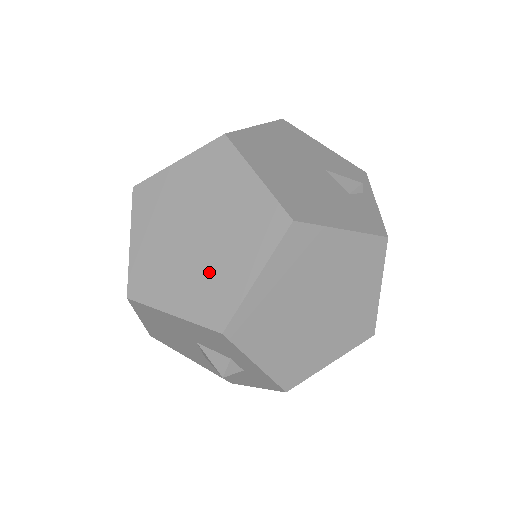
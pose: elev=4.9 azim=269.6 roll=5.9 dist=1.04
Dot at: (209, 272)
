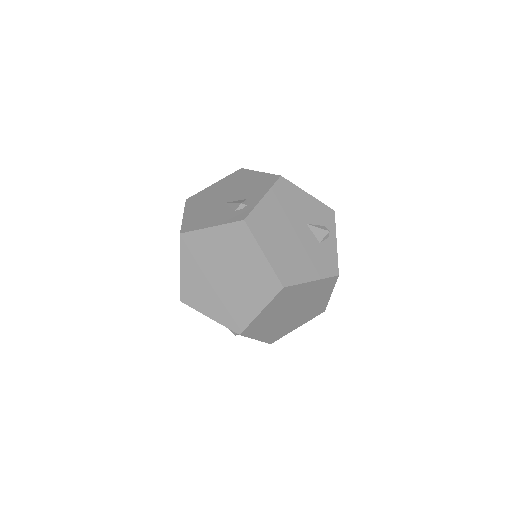
Dot at: (232, 301)
